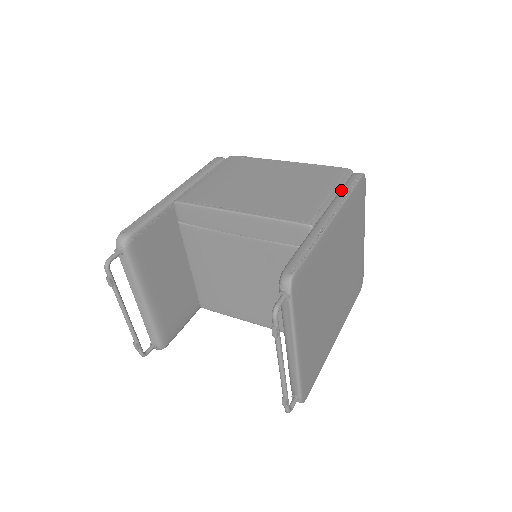
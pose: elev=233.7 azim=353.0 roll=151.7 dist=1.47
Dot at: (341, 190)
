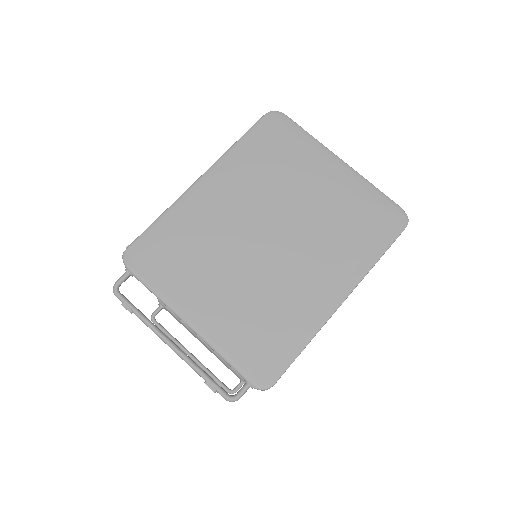
Dot at: occluded
